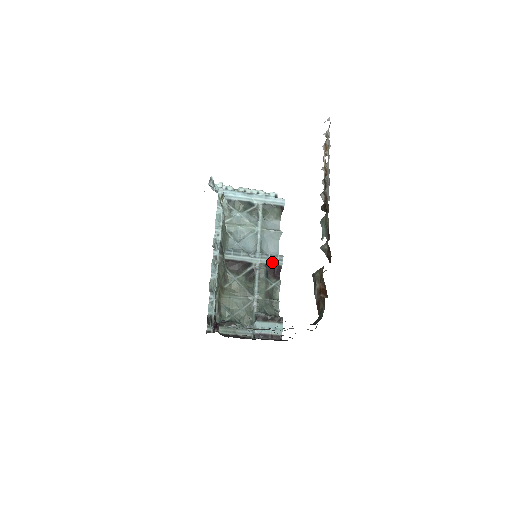
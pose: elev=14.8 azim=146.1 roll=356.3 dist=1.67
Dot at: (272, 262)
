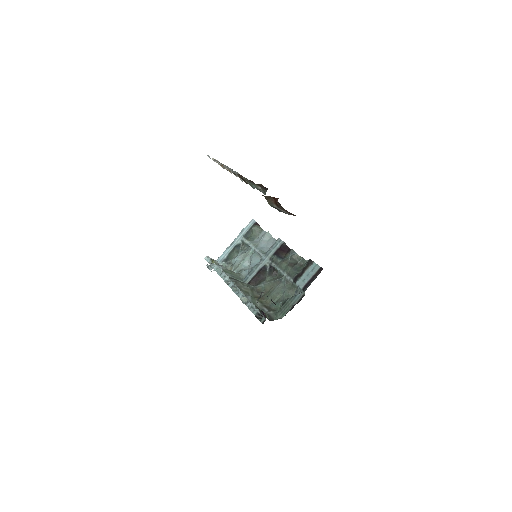
Dot at: (276, 249)
